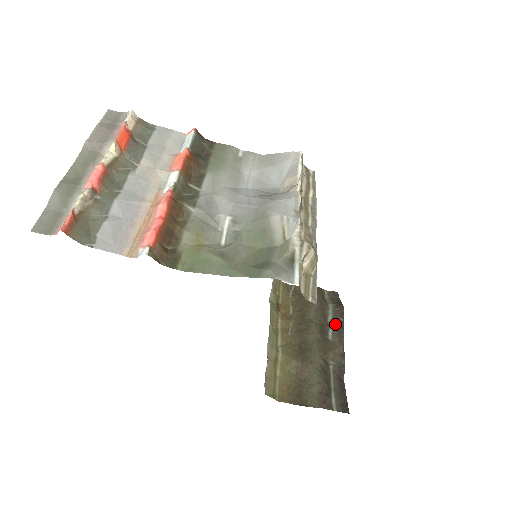
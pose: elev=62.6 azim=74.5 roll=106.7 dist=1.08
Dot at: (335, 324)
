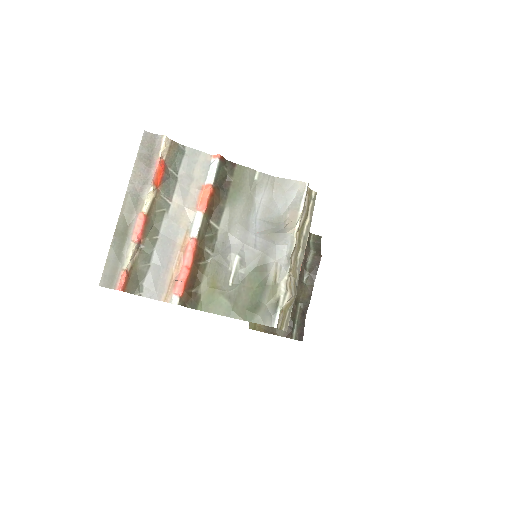
Dot at: (311, 269)
